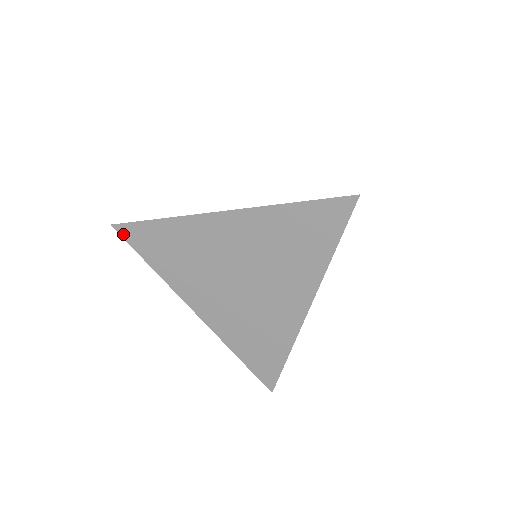
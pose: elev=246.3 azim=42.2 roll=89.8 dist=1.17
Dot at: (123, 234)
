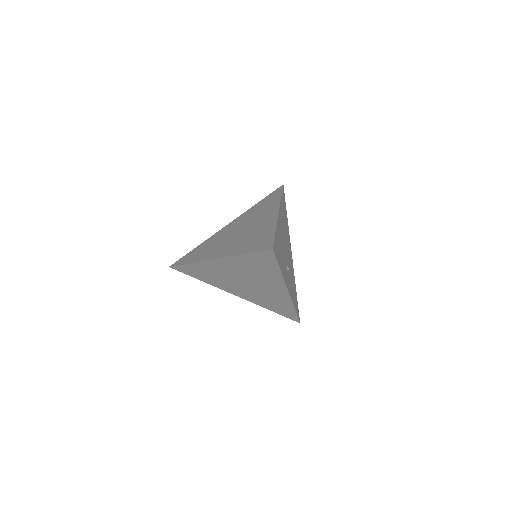
Dot at: (177, 270)
